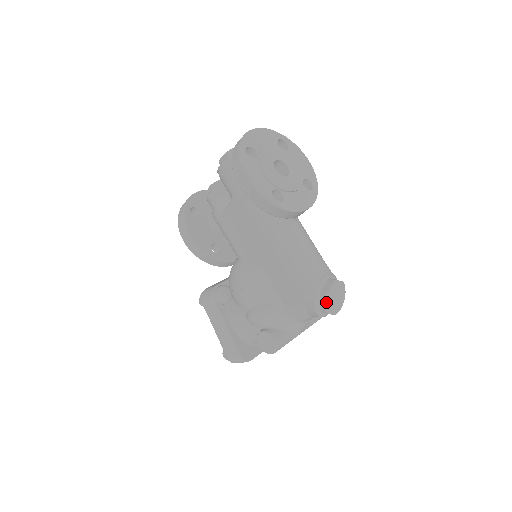
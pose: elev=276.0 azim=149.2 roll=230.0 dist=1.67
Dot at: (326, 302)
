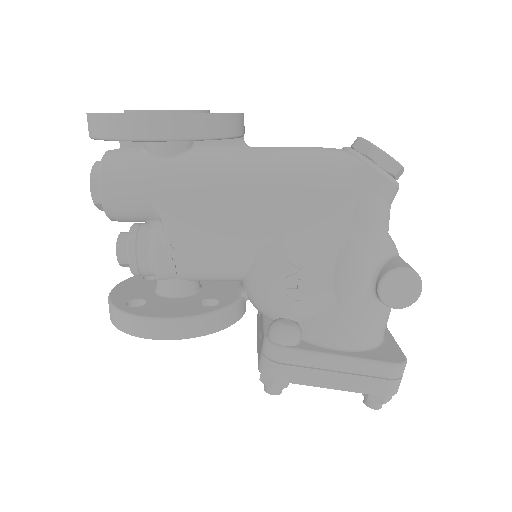
Dot at: (386, 154)
